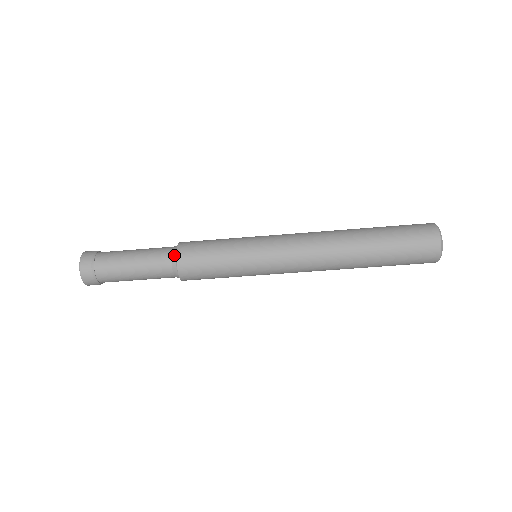
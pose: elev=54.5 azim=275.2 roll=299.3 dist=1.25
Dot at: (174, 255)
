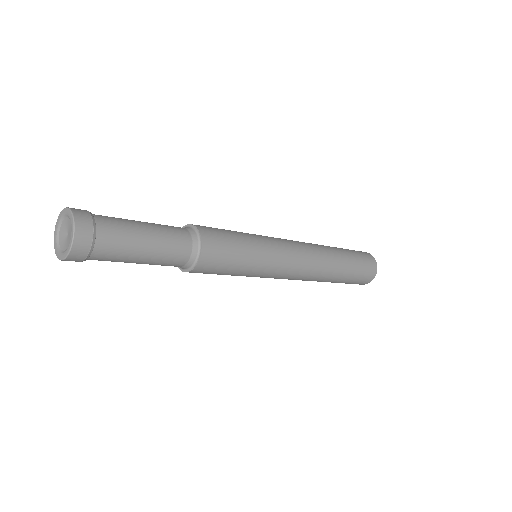
Dot at: (189, 266)
